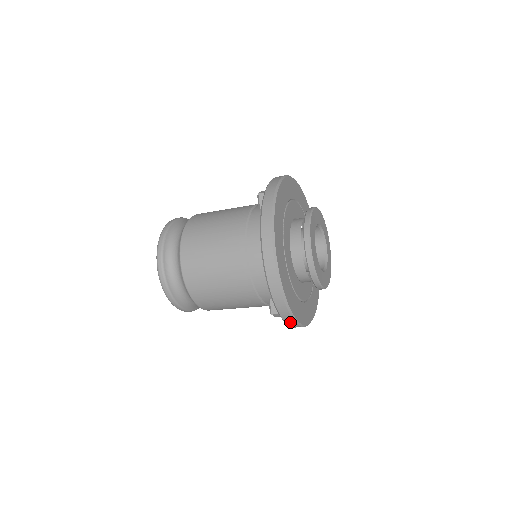
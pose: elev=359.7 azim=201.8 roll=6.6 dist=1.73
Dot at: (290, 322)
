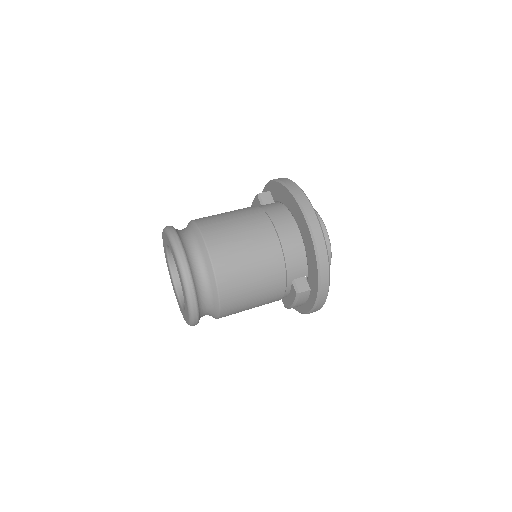
Dot at: (324, 291)
